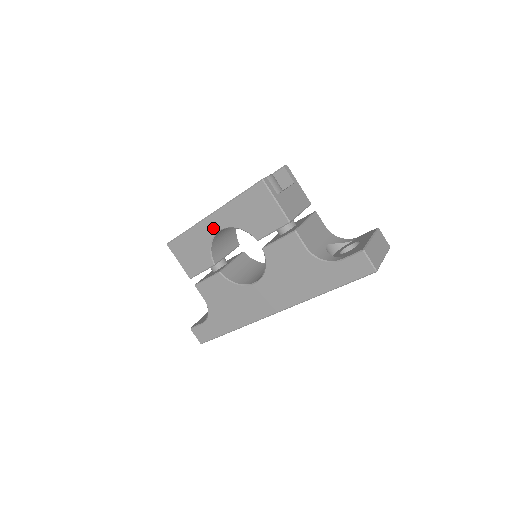
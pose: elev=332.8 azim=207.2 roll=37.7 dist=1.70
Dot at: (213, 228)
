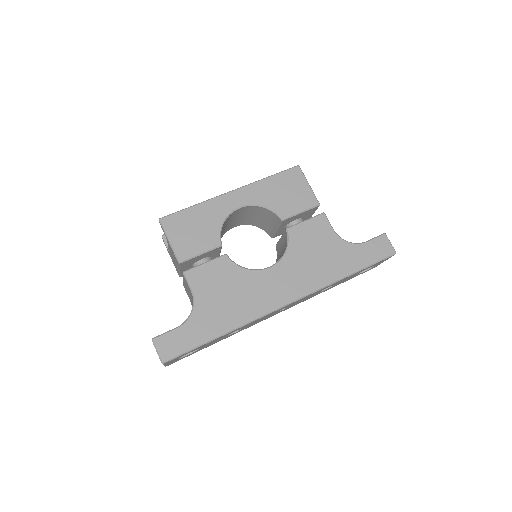
Dot at: (232, 204)
